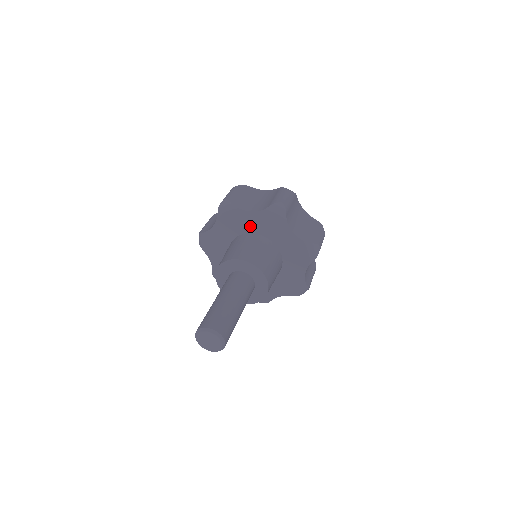
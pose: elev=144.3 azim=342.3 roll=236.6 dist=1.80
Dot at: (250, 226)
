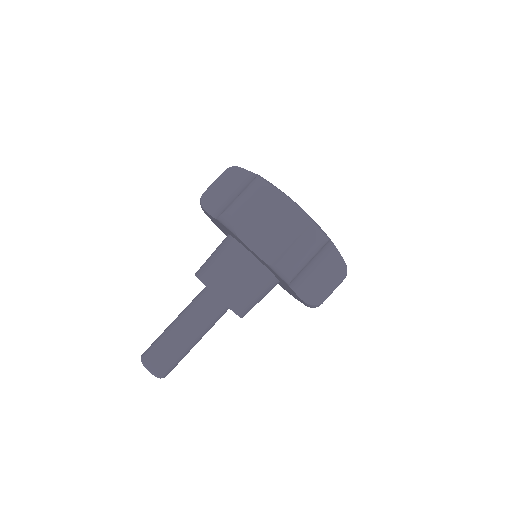
Dot at: (251, 252)
